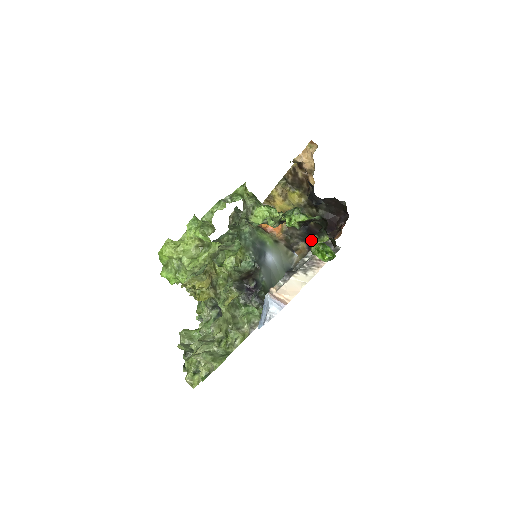
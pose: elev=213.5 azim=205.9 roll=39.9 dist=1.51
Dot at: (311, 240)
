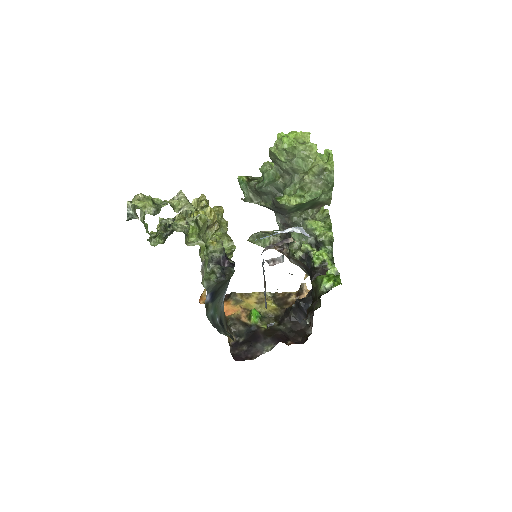
Dot at: (244, 341)
